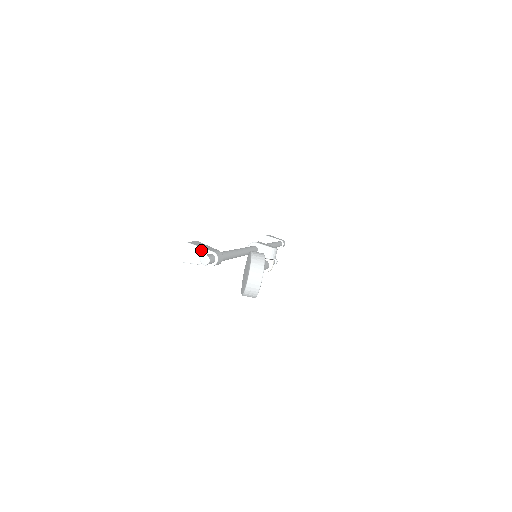
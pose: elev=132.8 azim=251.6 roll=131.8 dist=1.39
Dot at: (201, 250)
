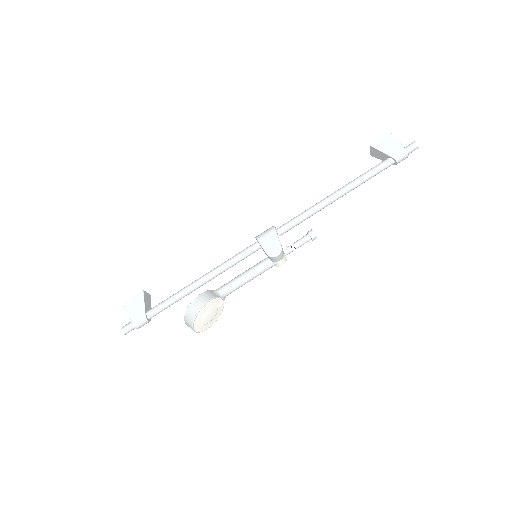
Dot at: (129, 315)
